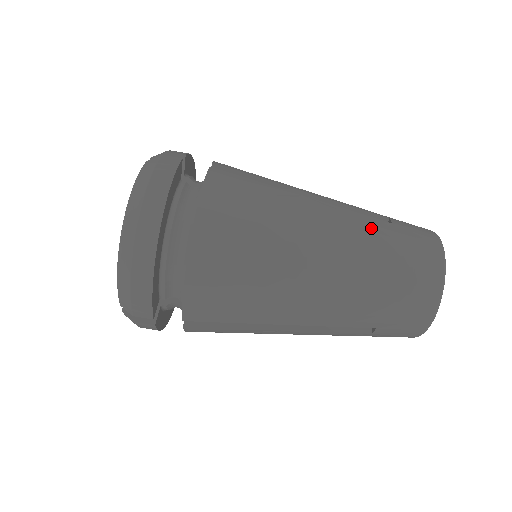
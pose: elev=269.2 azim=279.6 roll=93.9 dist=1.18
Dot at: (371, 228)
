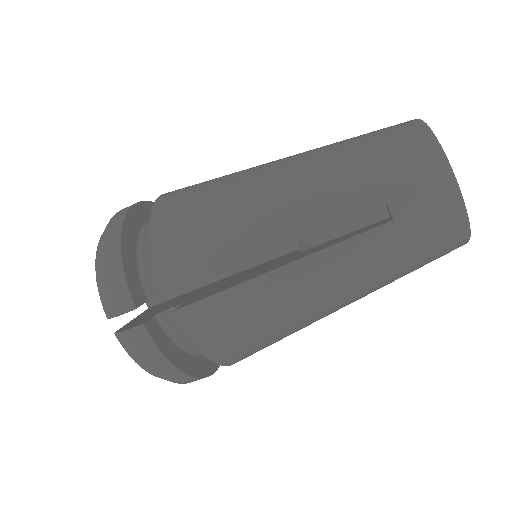
Dot at: (372, 254)
